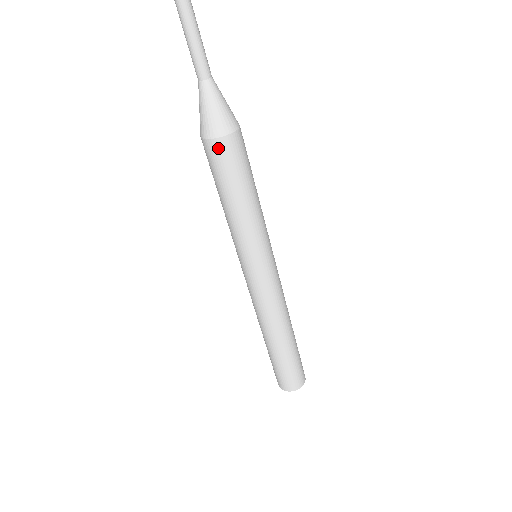
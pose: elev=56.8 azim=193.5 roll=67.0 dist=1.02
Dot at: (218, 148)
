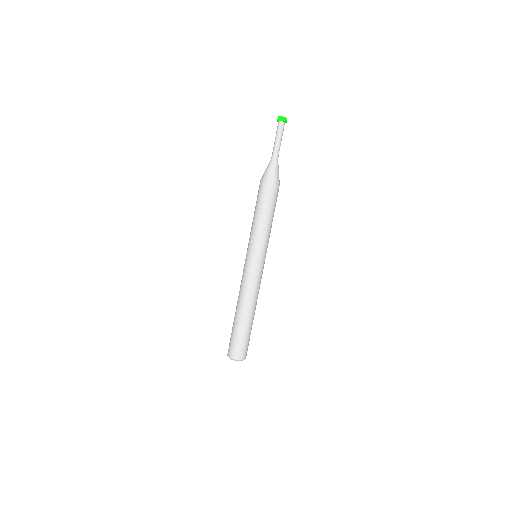
Dot at: (266, 187)
